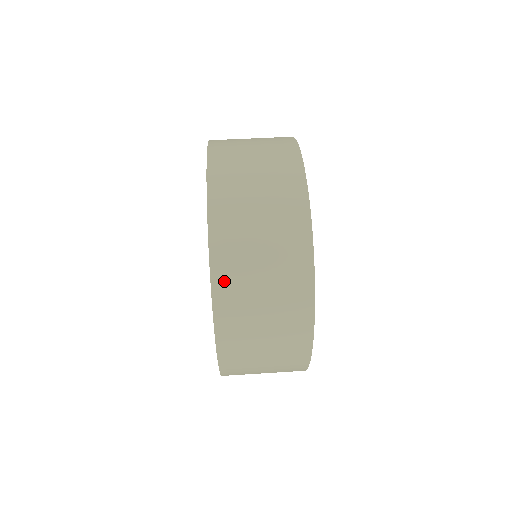
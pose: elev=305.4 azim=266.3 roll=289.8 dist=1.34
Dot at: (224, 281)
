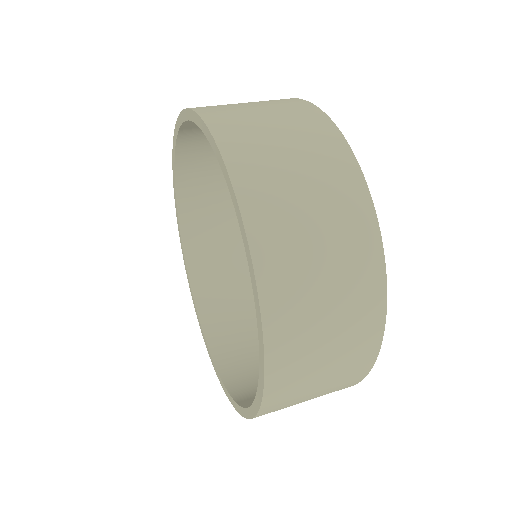
Dot at: (241, 159)
